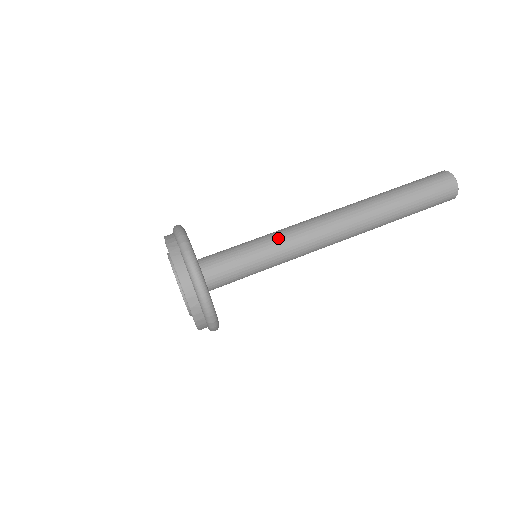
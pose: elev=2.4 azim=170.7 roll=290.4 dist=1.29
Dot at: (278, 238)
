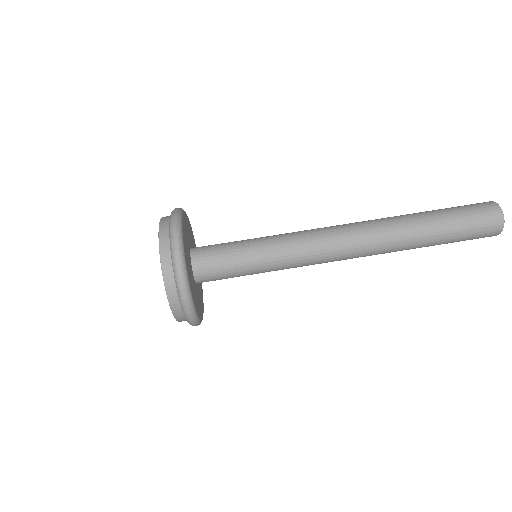
Dot at: (280, 235)
